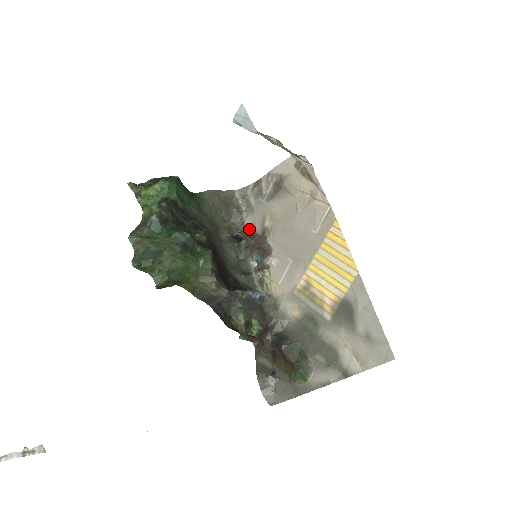
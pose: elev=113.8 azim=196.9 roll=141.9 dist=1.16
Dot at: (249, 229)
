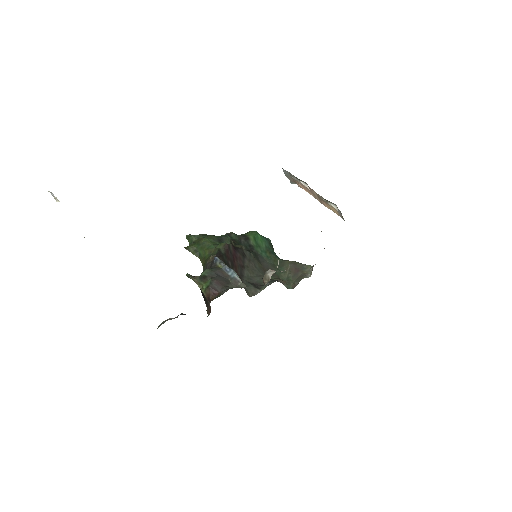
Dot at: occluded
